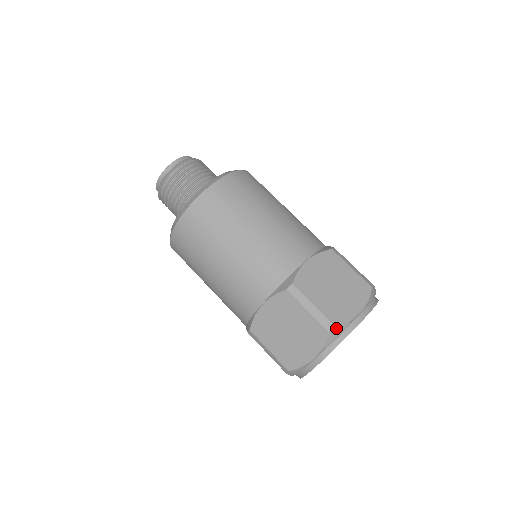
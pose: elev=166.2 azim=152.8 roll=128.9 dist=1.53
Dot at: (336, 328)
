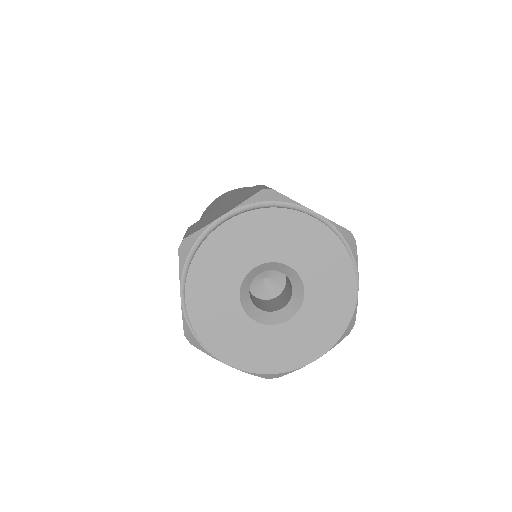
Dot at: (185, 241)
